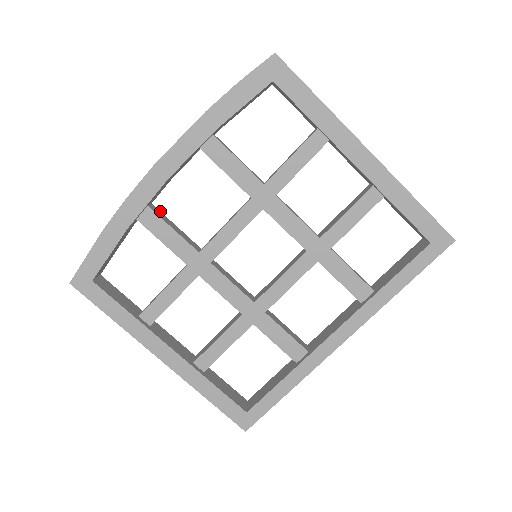
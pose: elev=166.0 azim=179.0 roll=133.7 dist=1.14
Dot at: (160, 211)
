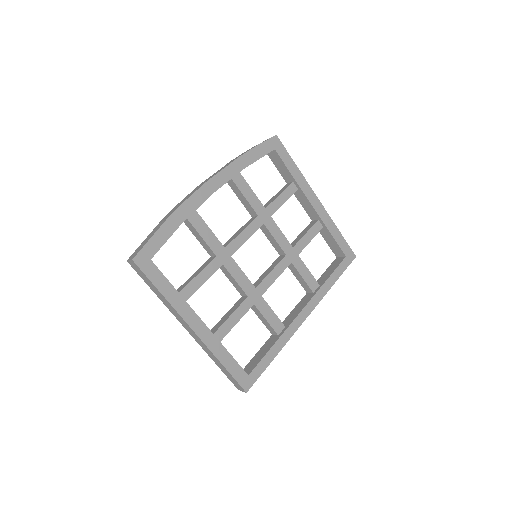
Dot at: occluded
